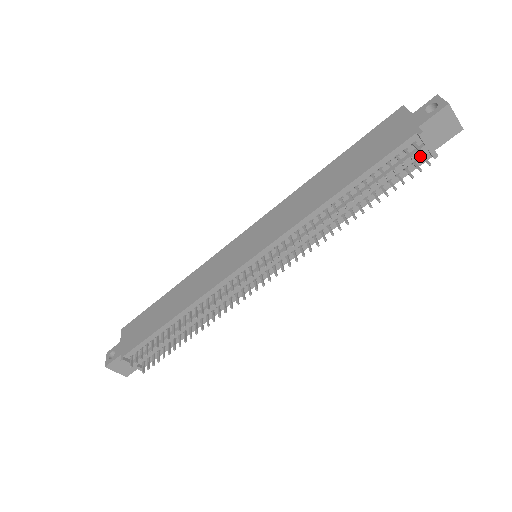
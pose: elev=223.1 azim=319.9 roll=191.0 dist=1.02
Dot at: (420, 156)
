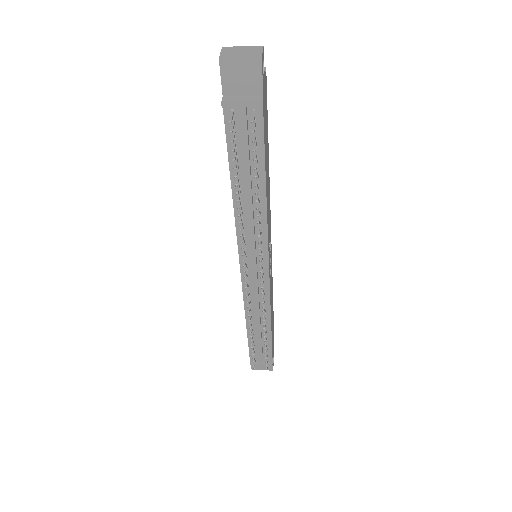
Dot at: (252, 114)
